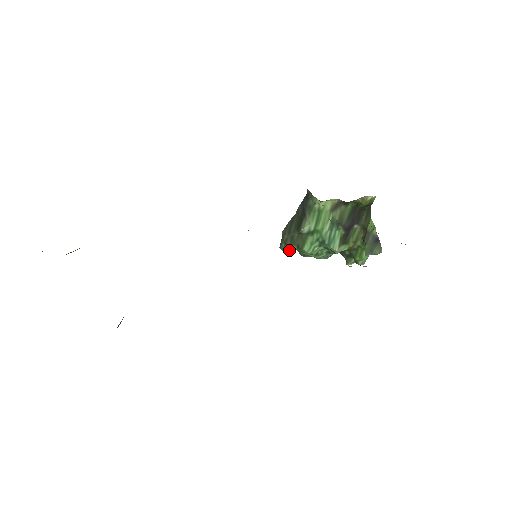
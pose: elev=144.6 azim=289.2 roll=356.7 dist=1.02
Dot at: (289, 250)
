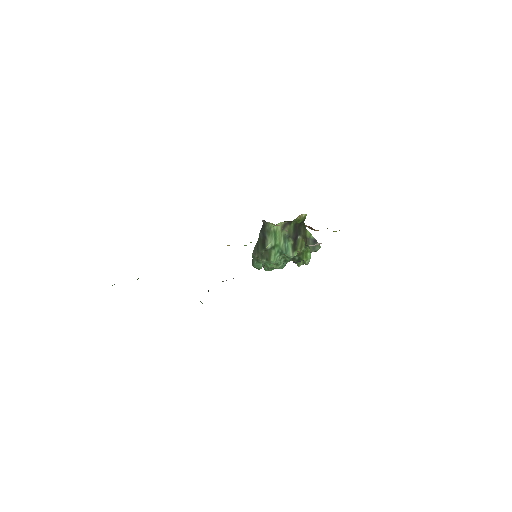
Dot at: (260, 265)
